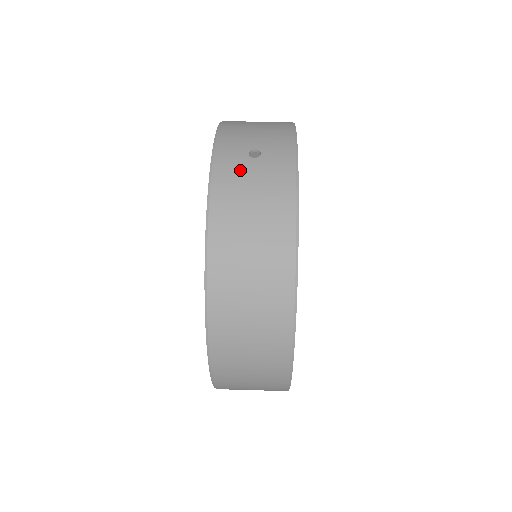
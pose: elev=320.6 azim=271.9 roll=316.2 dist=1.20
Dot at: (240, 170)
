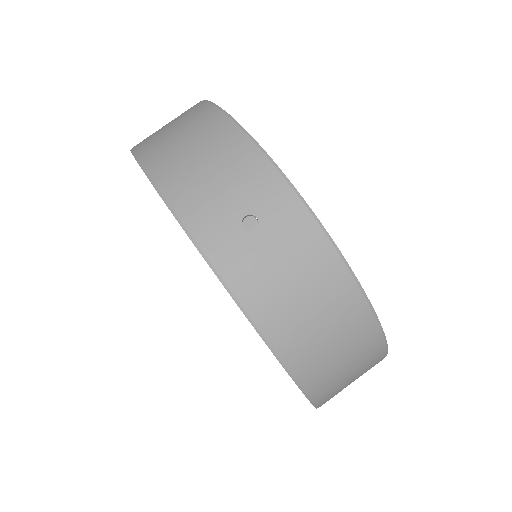
Dot at: (254, 259)
